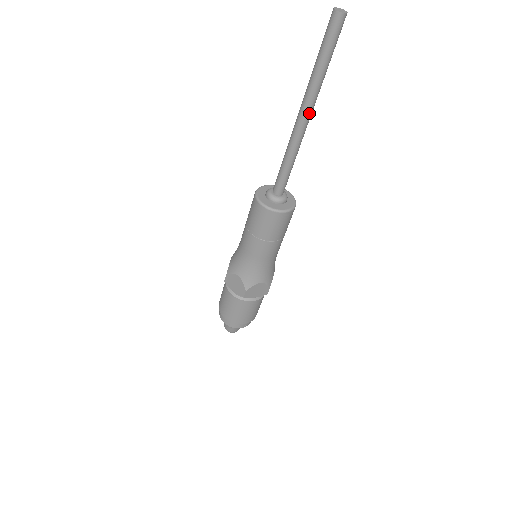
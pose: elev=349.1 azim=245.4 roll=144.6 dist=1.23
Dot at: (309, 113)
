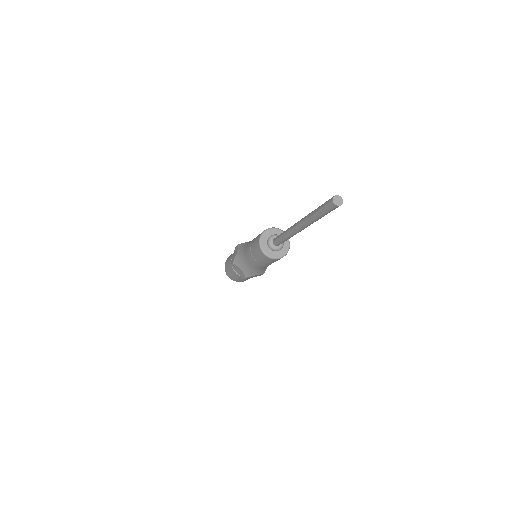
Dot at: occluded
